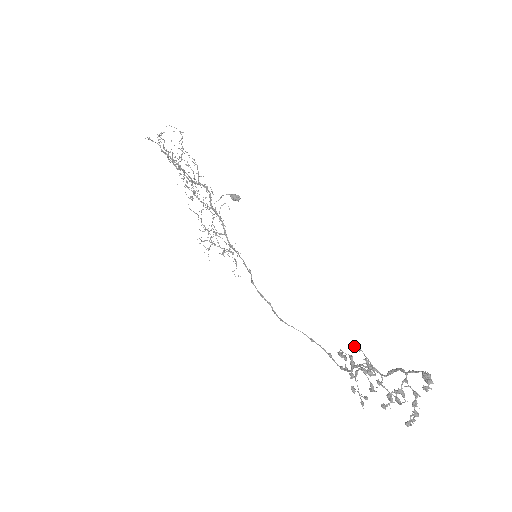
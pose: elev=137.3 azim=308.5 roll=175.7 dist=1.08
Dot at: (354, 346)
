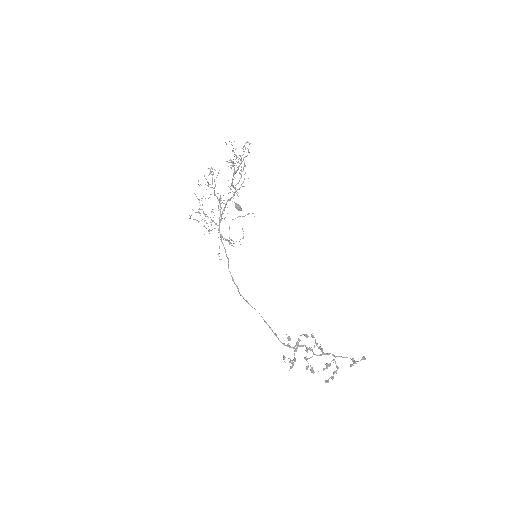
Dot at: occluded
